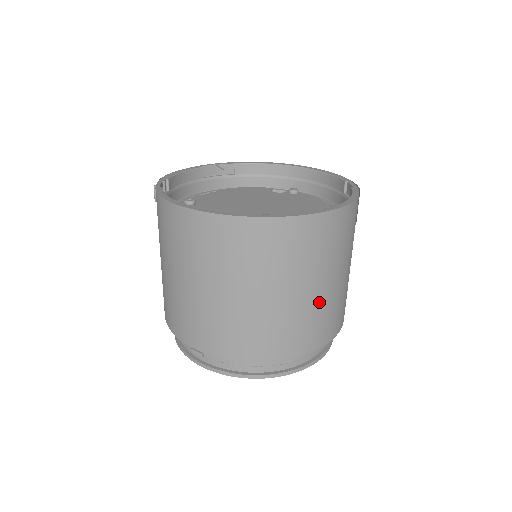
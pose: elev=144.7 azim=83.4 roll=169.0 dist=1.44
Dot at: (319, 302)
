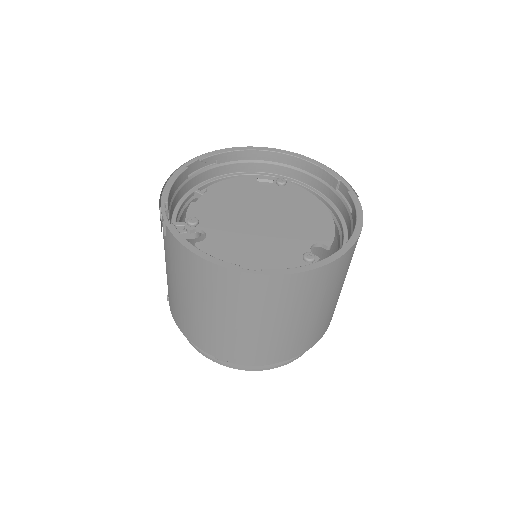
Dot at: (331, 308)
